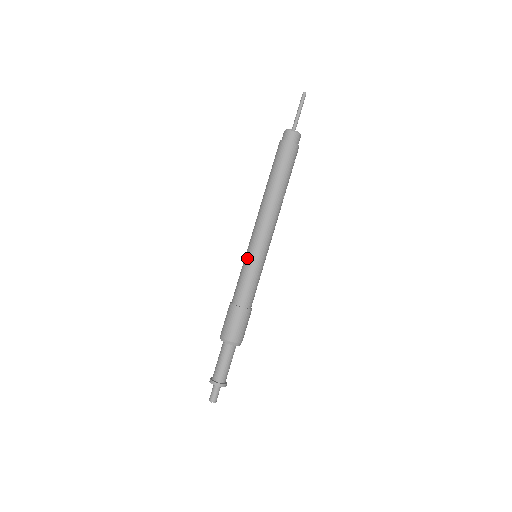
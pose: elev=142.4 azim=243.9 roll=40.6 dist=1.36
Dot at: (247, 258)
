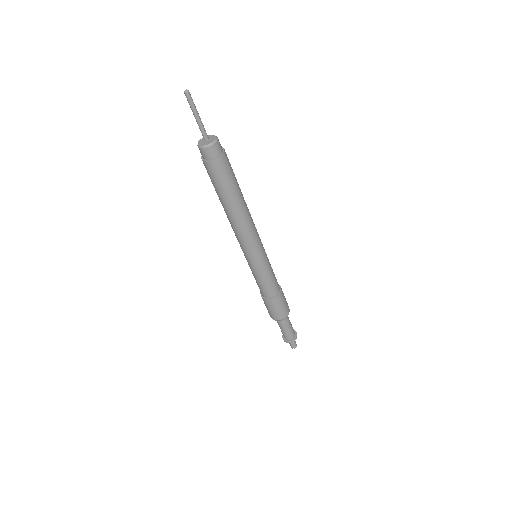
Dot at: (255, 267)
